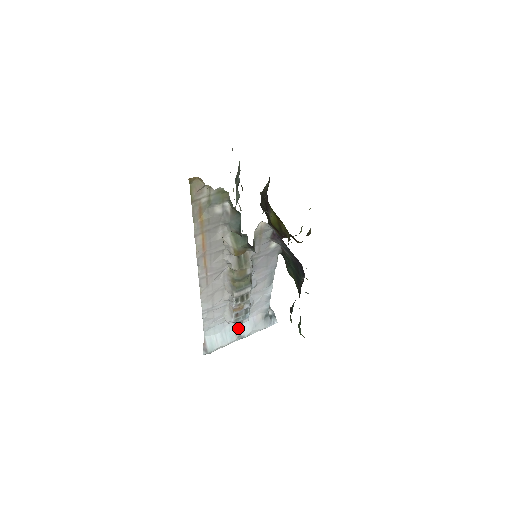
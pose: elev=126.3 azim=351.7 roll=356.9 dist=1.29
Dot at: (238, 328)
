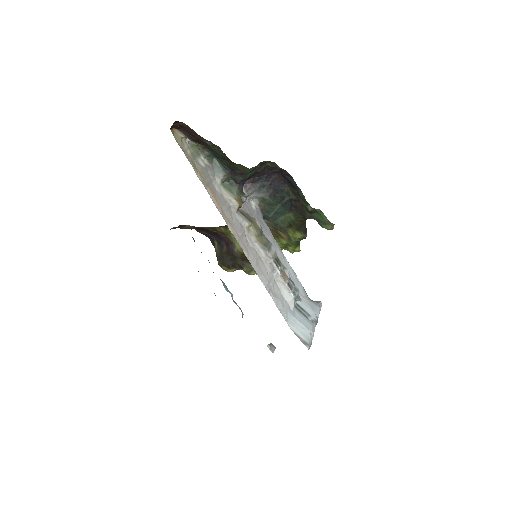
Dot at: (304, 314)
